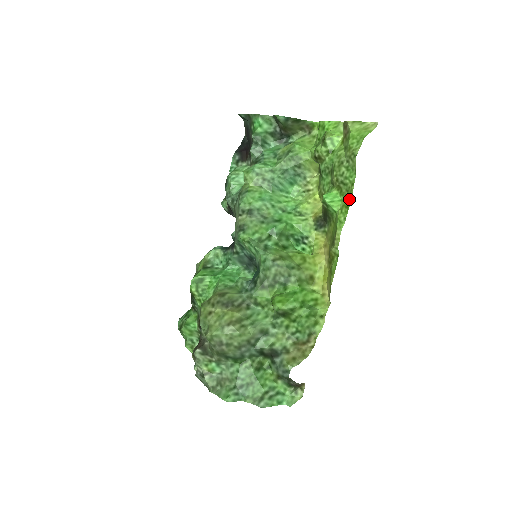
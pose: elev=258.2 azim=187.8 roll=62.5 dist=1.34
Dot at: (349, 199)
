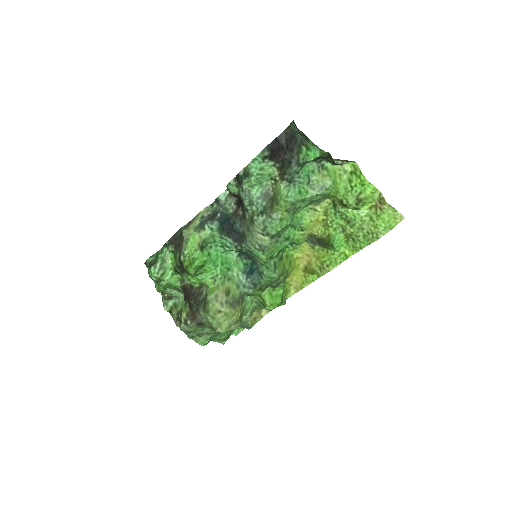
Dot at: (351, 252)
